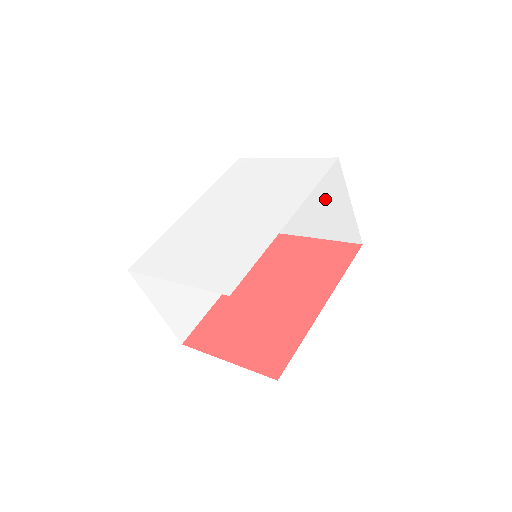
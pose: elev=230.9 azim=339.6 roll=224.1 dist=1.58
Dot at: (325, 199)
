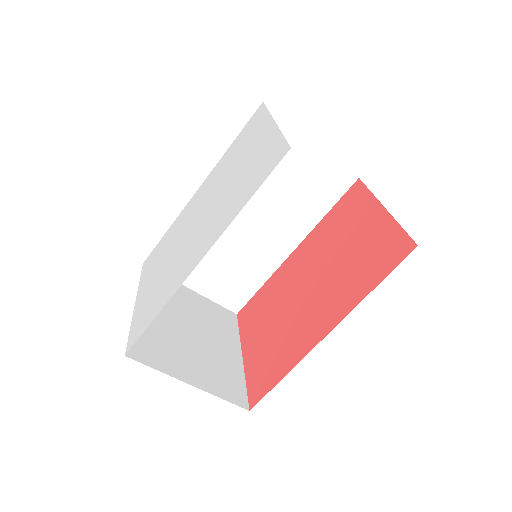
Dot at: occluded
